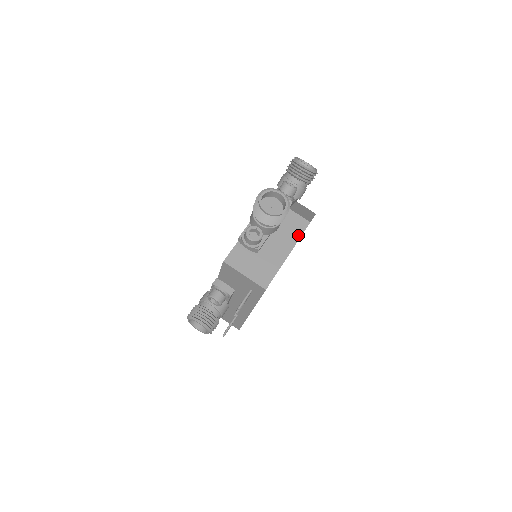
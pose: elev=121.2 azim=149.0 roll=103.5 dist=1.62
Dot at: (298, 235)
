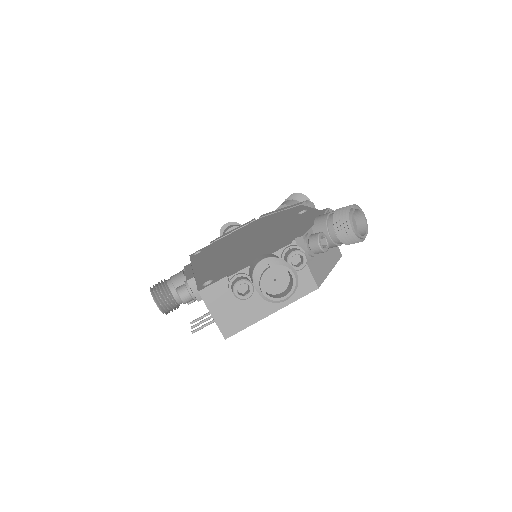
Dot at: (296, 297)
